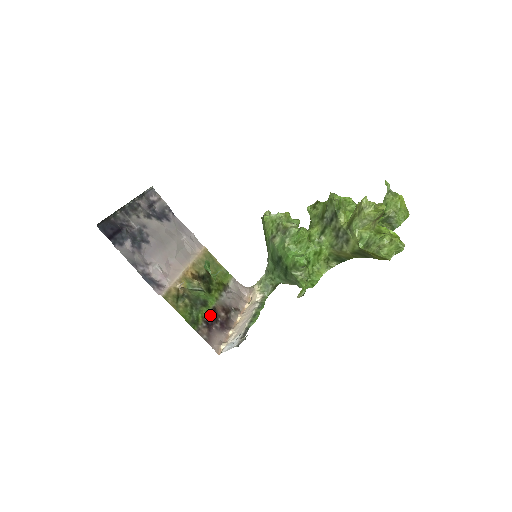
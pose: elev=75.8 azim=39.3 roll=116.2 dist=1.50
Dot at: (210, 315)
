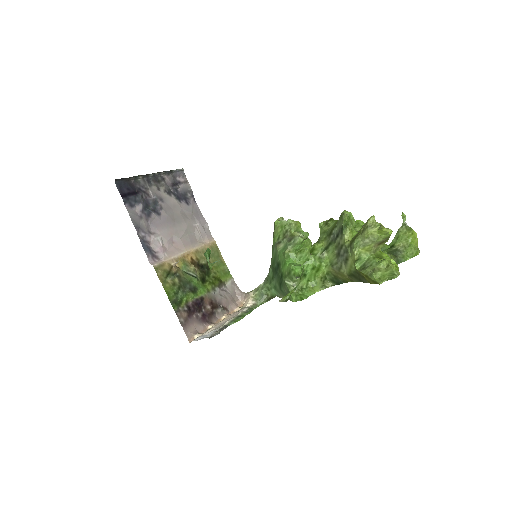
Dot at: (195, 302)
